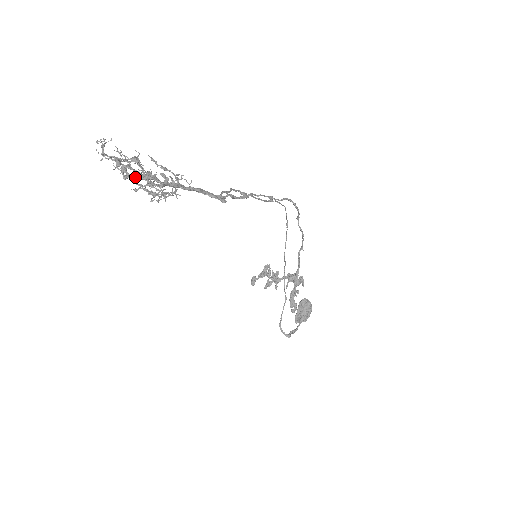
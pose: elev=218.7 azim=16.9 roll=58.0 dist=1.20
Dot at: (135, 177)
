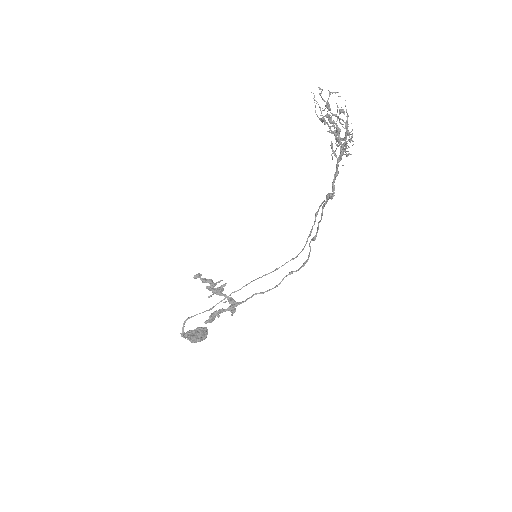
Dot at: occluded
